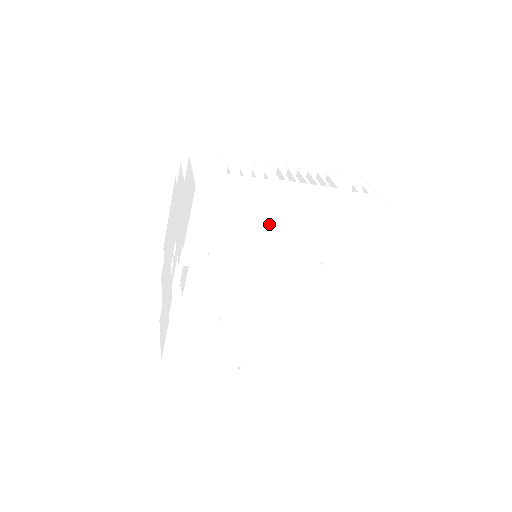
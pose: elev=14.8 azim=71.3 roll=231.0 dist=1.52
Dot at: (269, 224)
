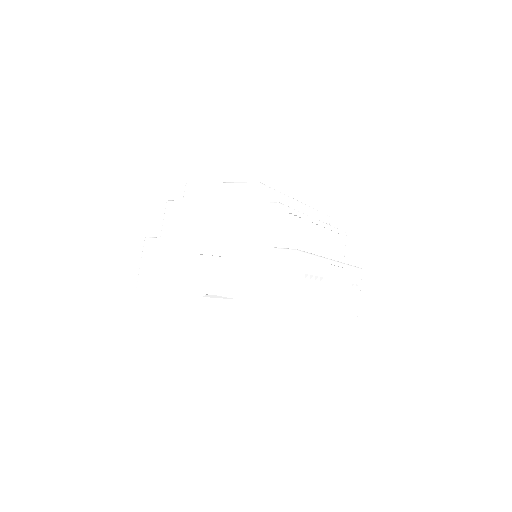
Dot at: occluded
